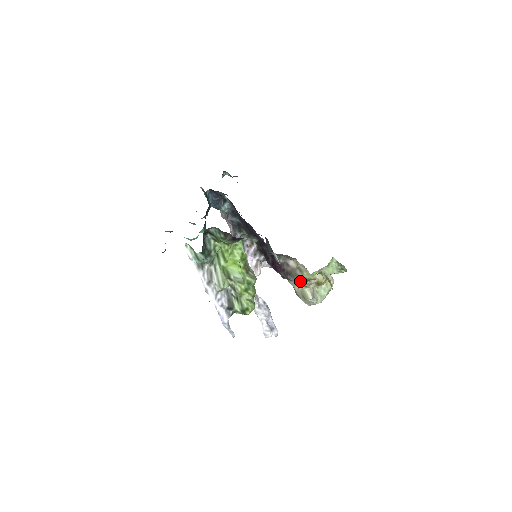
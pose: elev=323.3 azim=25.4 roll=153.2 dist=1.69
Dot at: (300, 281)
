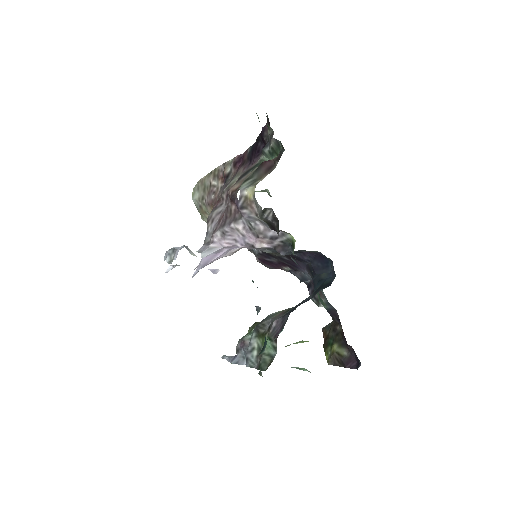
Dot at: occluded
